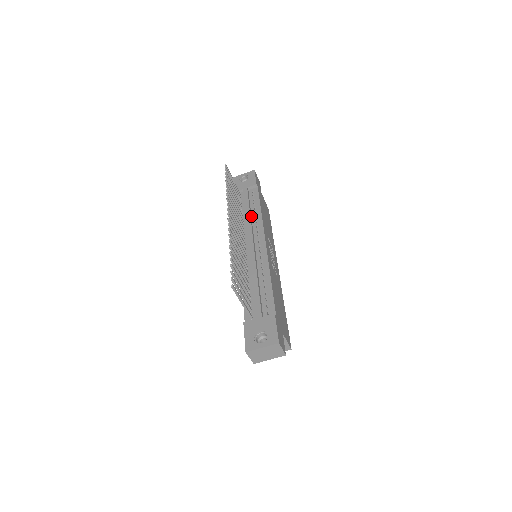
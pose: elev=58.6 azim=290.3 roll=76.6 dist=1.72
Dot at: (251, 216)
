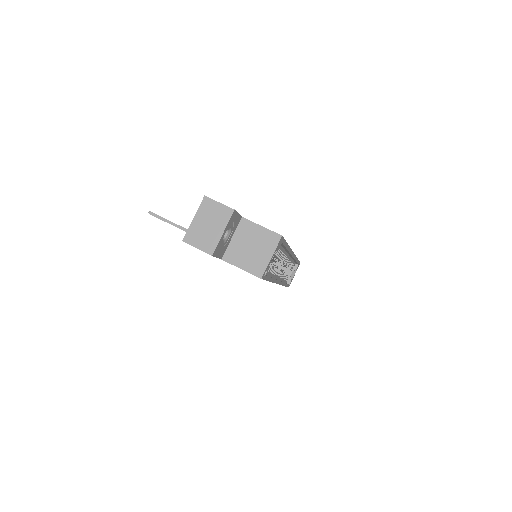
Dot at: occluded
